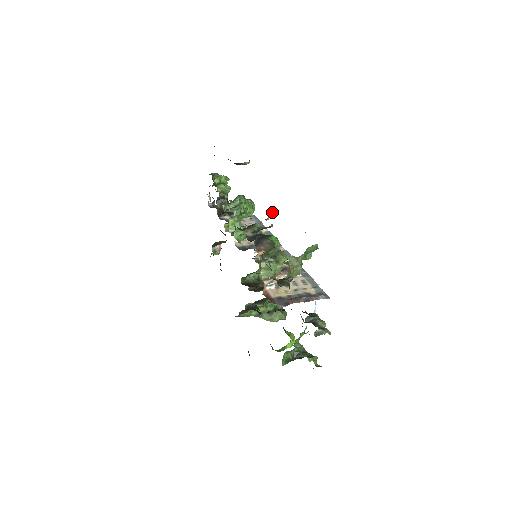
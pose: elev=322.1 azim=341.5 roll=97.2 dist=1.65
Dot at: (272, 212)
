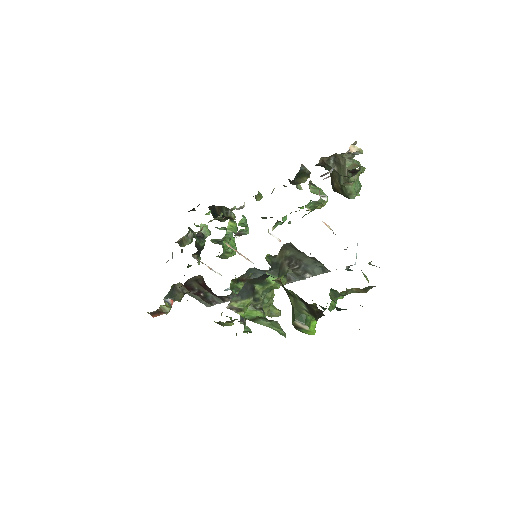
Dot at: (299, 185)
